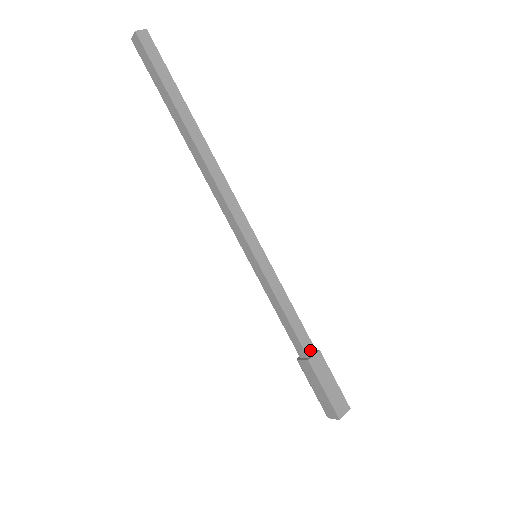
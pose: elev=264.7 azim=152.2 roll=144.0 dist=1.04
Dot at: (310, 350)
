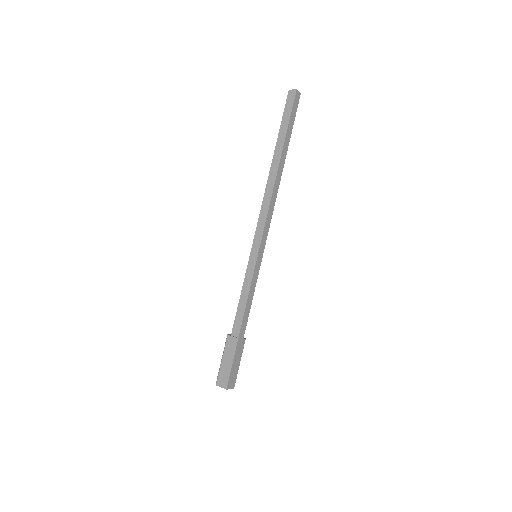
Dot at: (242, 334)
